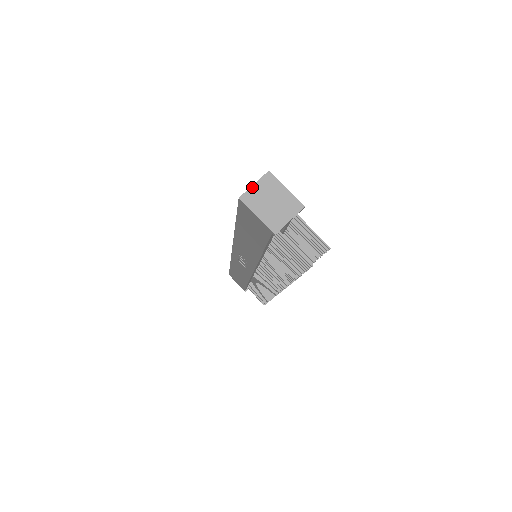
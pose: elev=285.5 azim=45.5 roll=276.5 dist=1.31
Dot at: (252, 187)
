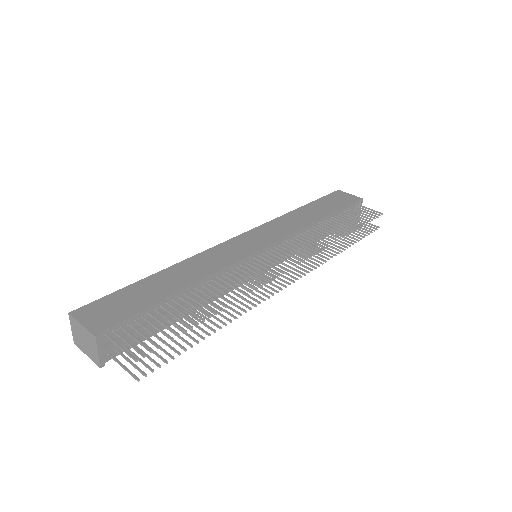
Dot at: (72, 332)
